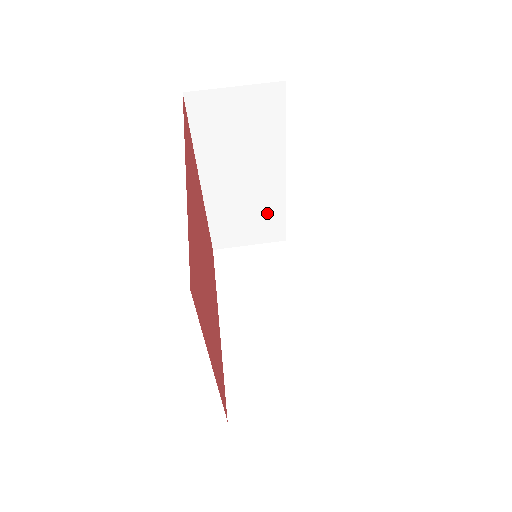
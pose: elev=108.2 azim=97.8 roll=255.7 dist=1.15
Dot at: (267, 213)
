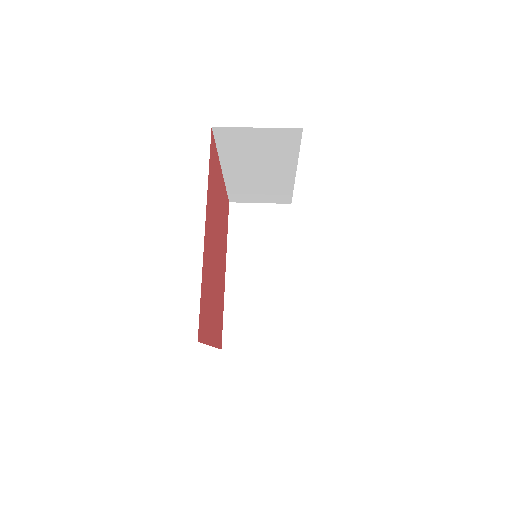
Dot at: (274, 313)
